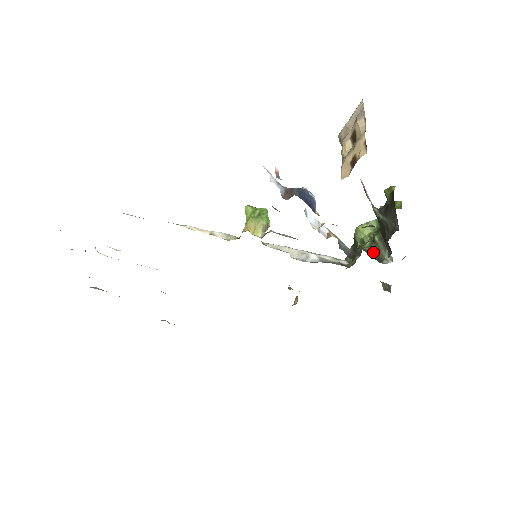
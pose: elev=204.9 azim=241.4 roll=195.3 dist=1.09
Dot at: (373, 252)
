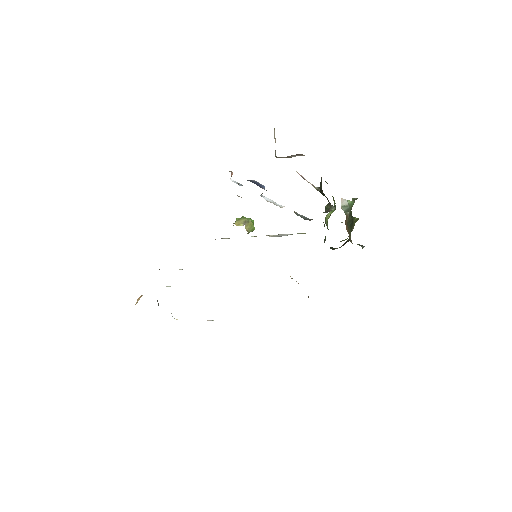
Dot at: (324, 212)
